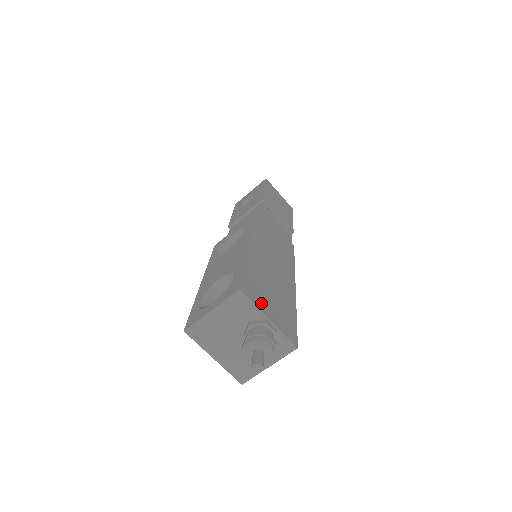
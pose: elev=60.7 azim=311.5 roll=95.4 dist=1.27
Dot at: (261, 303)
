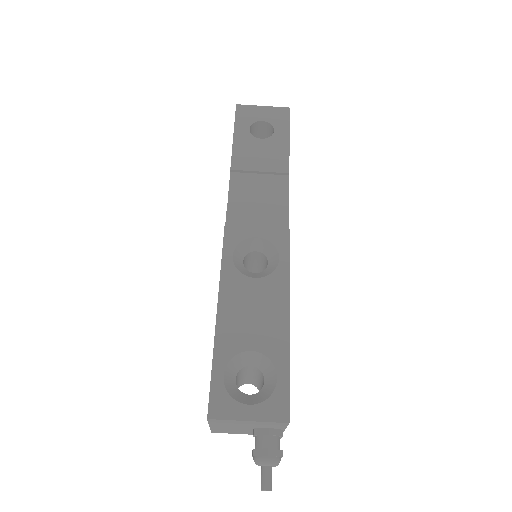
Dot at: occluded
